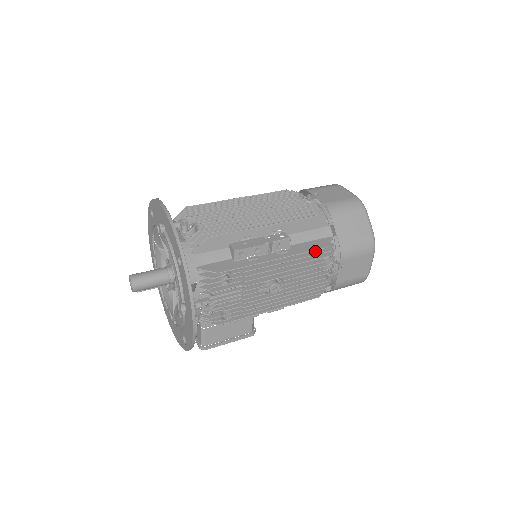
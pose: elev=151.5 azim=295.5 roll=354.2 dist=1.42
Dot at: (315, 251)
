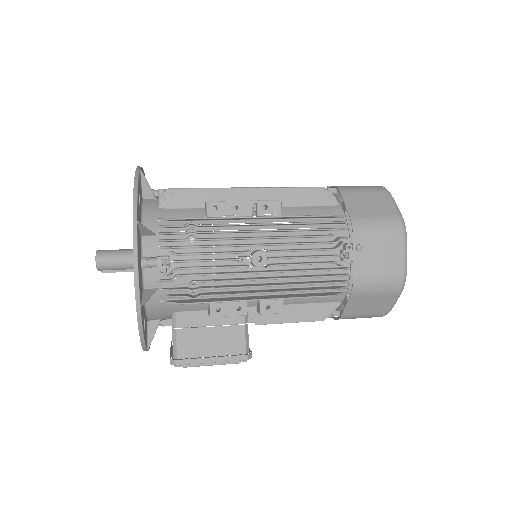
Dot at: (316, 222)
